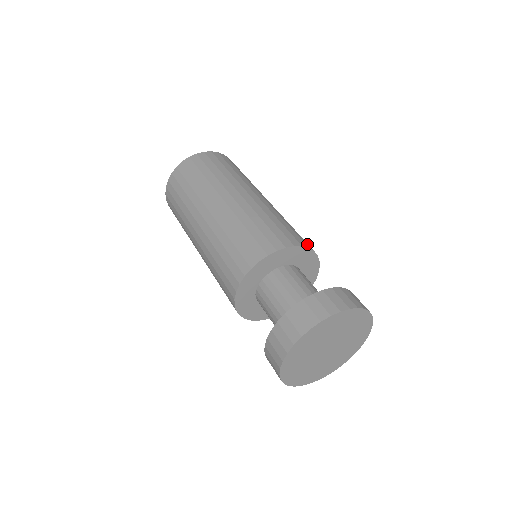
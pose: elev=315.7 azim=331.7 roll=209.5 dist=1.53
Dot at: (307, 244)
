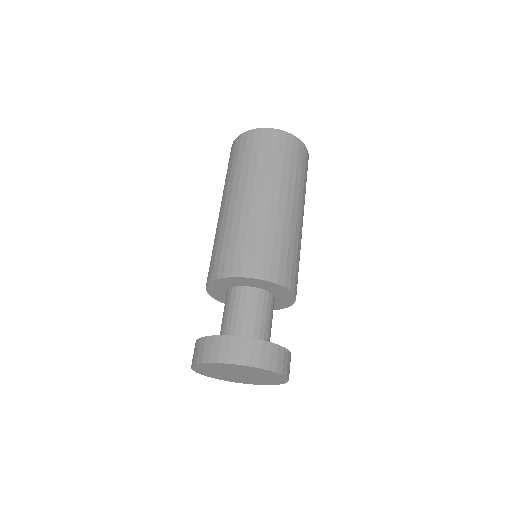
Dot at: (296, 288)
